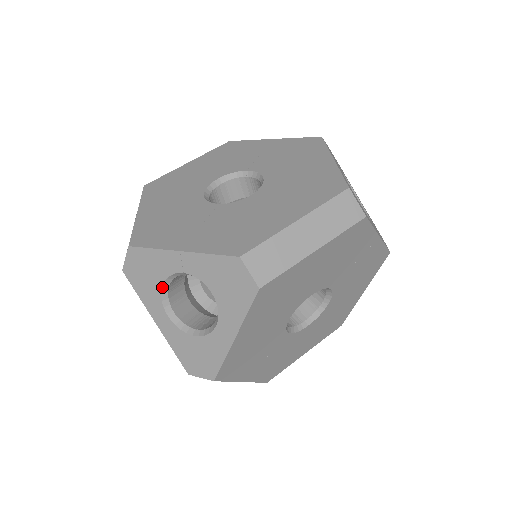
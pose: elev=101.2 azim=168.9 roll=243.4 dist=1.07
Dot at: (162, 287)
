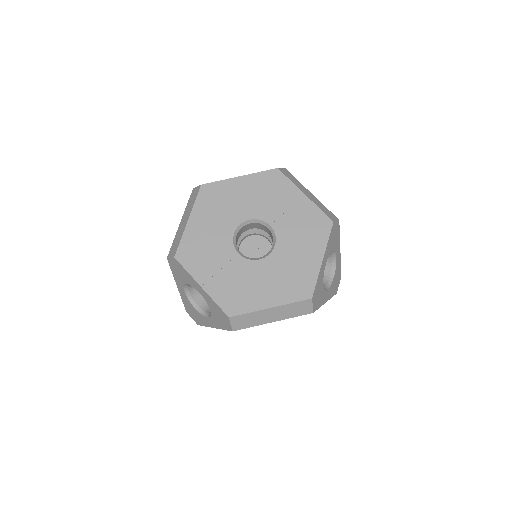
Dot at: (186, 283)
